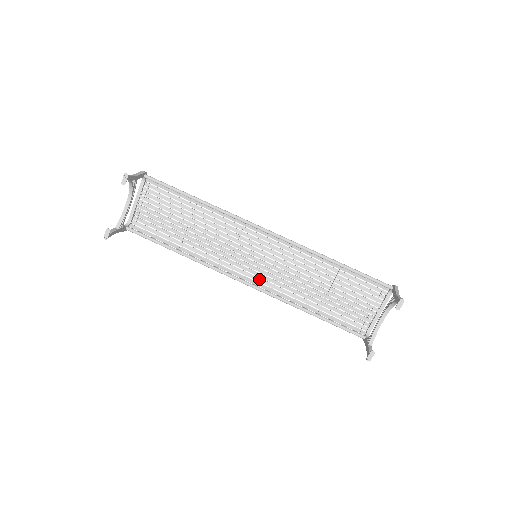
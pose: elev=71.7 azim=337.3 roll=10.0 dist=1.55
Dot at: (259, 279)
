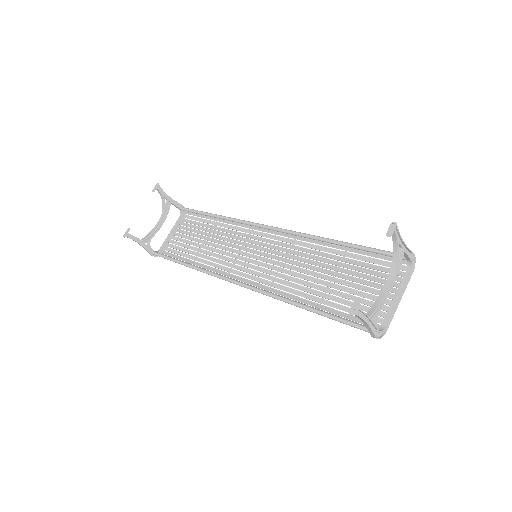
Dot at: (257, 284)
